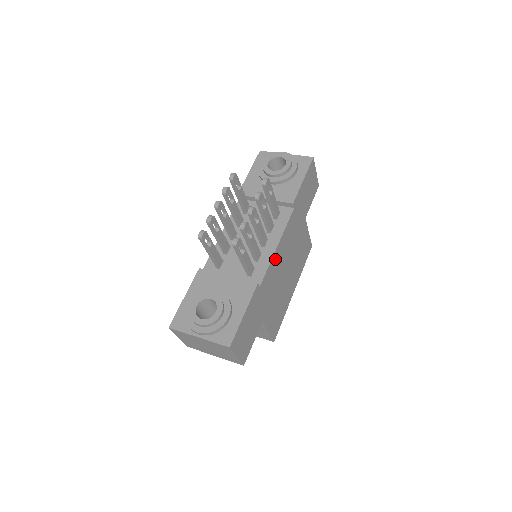
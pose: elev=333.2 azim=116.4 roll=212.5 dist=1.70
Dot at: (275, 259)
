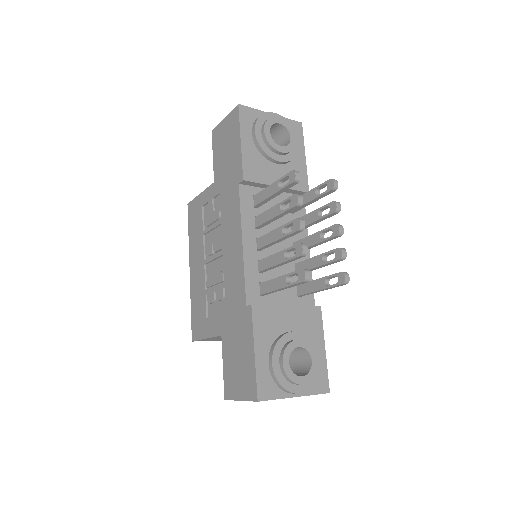
Dot at: occluded
